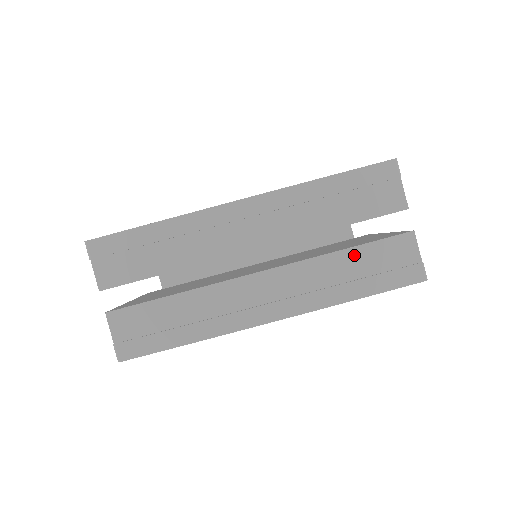
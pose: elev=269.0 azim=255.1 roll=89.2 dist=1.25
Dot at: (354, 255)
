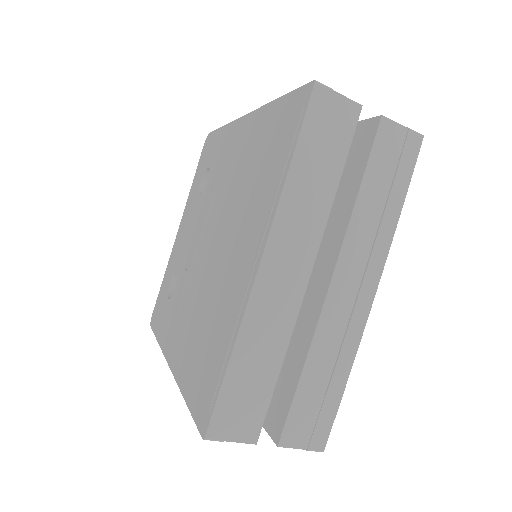
Dot at: (368, 186)
